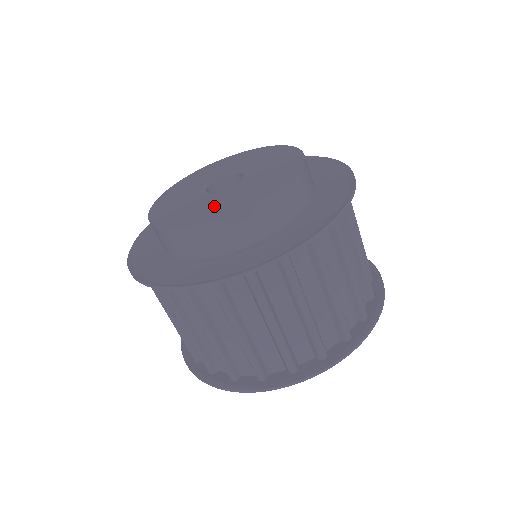
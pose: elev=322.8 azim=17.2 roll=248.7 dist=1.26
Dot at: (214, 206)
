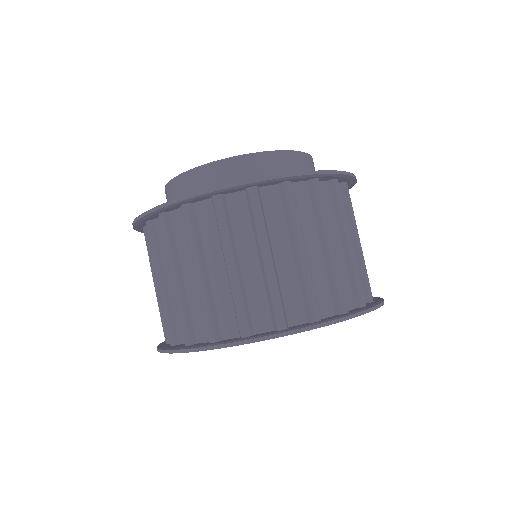
Dot at: occluded
